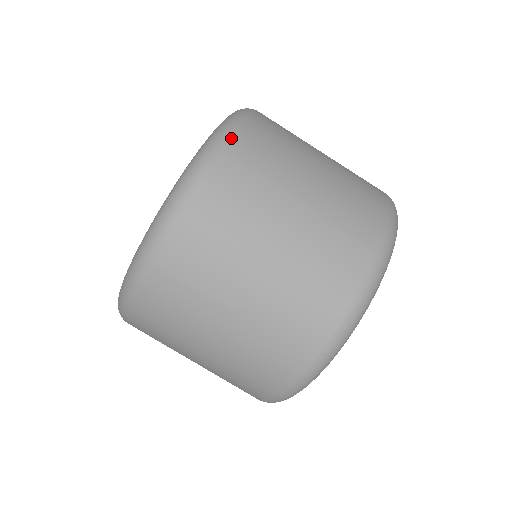
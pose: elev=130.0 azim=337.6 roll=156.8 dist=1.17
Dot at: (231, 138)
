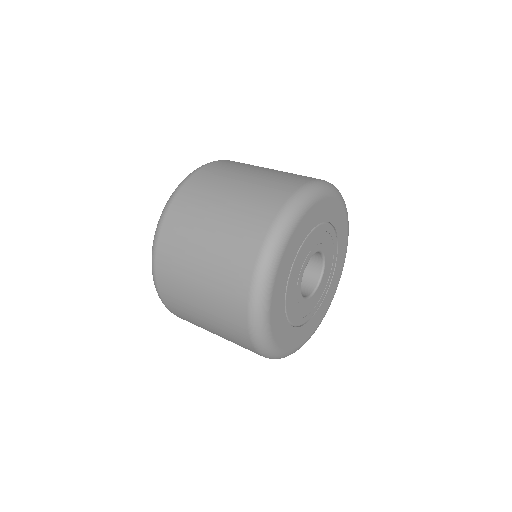
Dot at: (165, 215)
